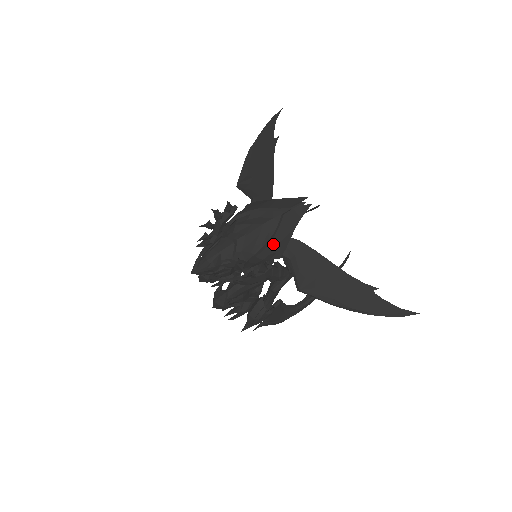
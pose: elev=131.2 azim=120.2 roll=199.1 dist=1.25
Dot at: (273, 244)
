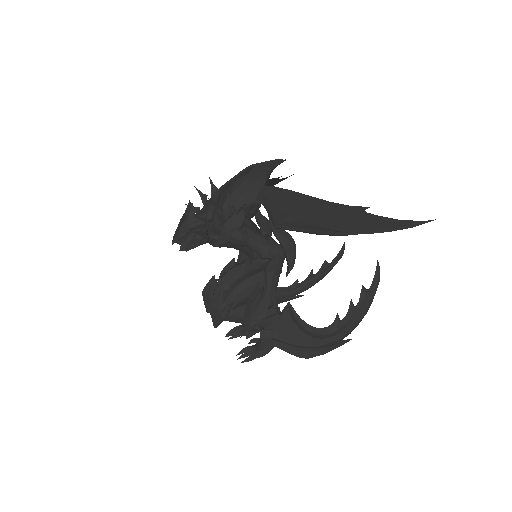
Dot at: (244, 187)
